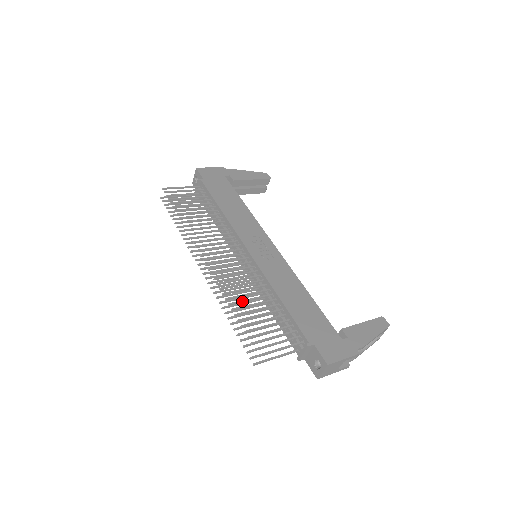
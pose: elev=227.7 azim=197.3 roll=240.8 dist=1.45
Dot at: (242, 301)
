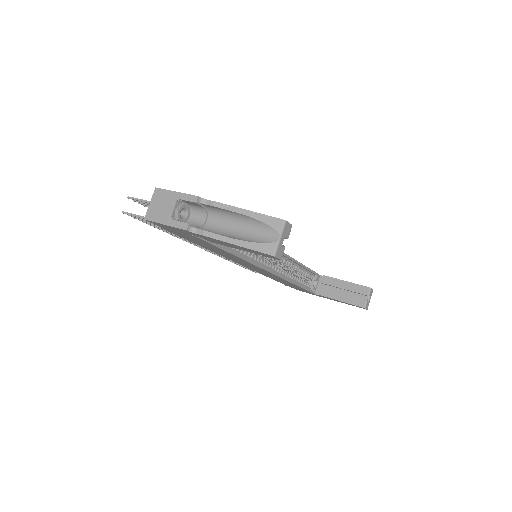
Dot at: occluded
